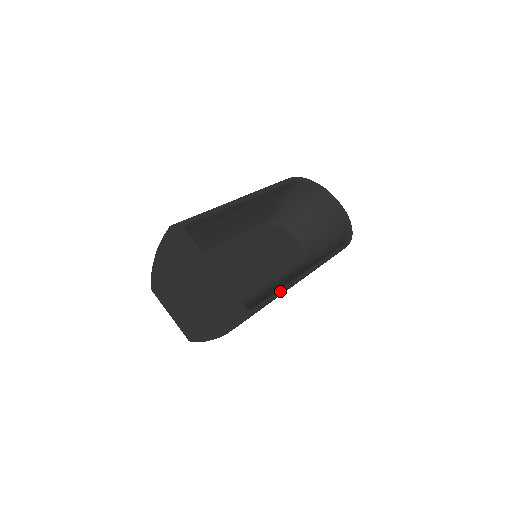
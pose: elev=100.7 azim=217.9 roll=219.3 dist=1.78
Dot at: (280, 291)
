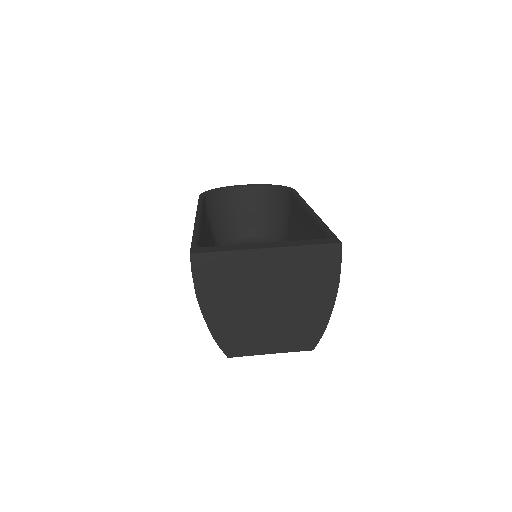
Dot at: (320, 221)
